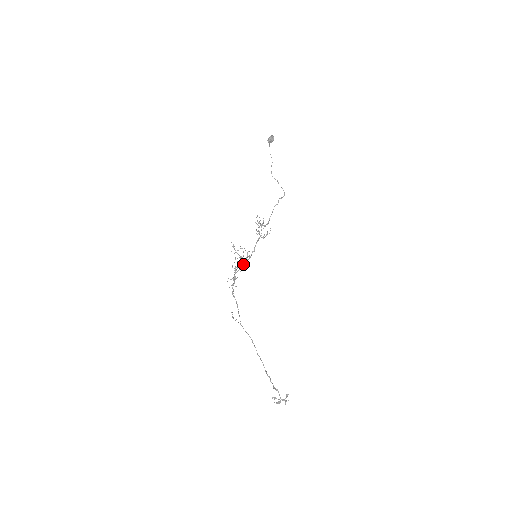
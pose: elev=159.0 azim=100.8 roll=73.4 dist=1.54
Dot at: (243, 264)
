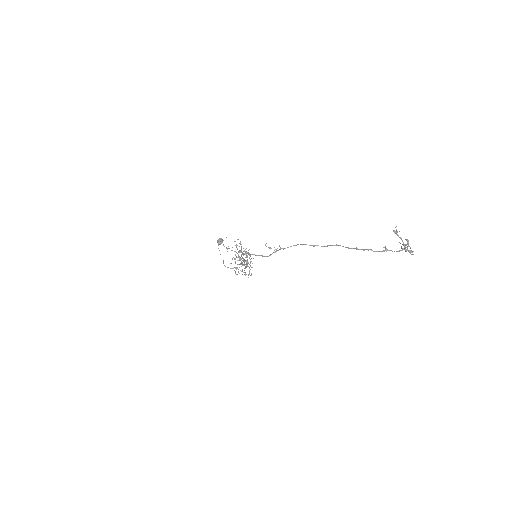
Dot at: (244, 261)
